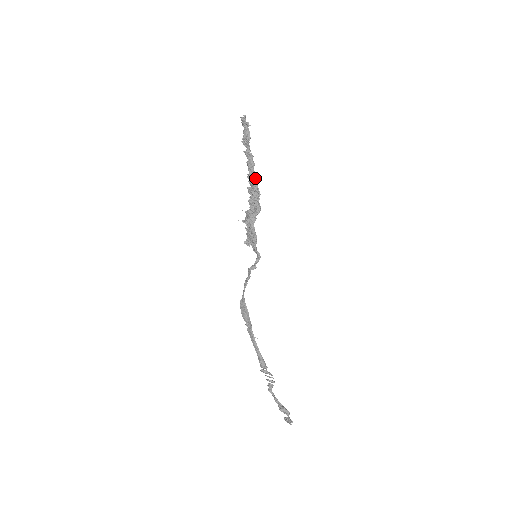
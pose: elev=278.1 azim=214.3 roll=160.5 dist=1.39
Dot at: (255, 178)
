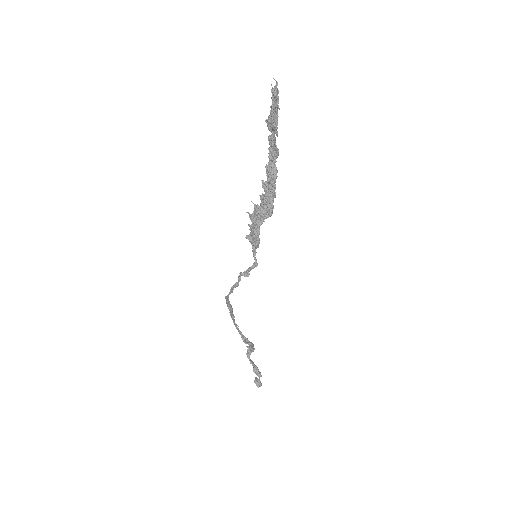
Dot at: (273, 176)
